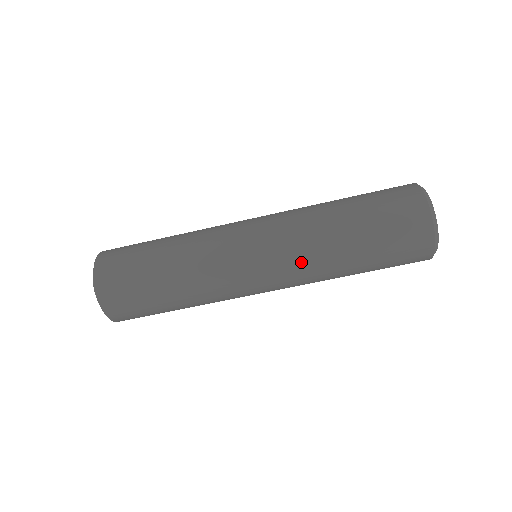
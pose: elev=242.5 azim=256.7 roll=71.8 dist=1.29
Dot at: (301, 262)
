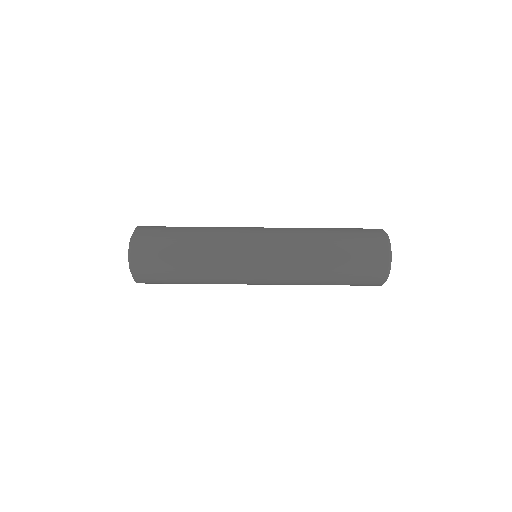
Dot at: (291, 239)
